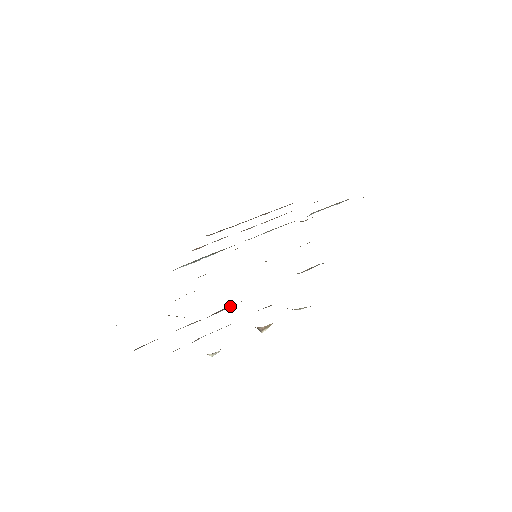
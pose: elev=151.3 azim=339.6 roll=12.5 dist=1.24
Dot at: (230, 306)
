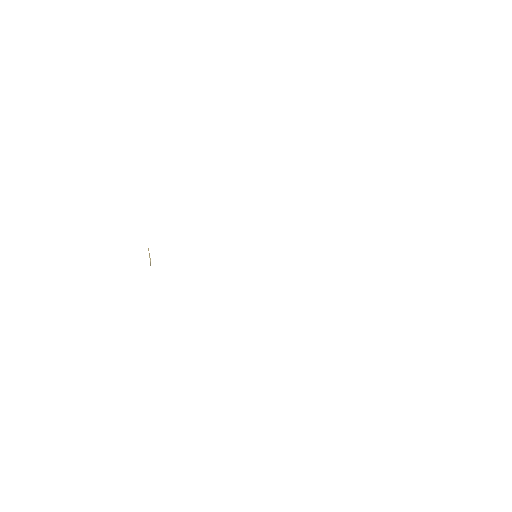
Dot at: occluded
